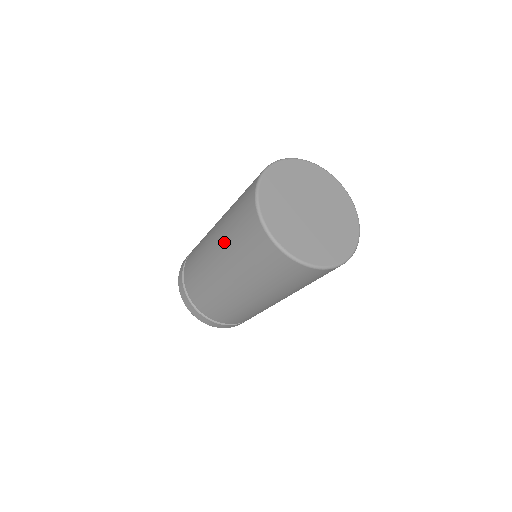
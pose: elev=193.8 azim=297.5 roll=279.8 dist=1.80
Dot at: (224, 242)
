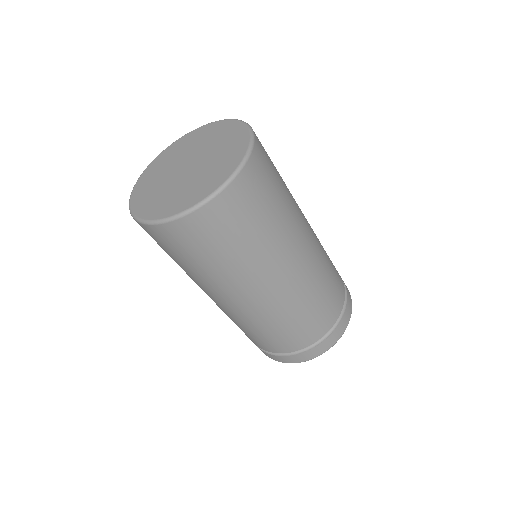
Dot at: occluded
